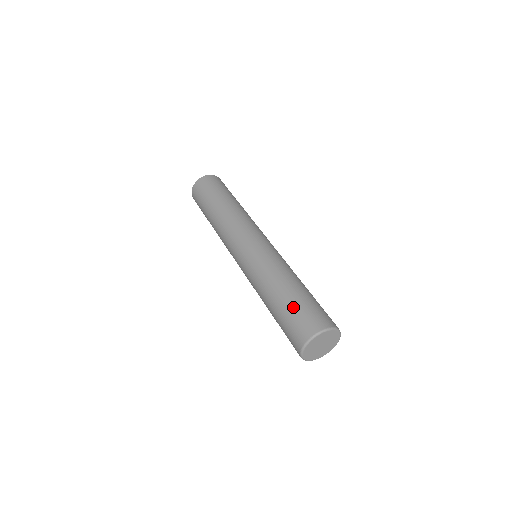
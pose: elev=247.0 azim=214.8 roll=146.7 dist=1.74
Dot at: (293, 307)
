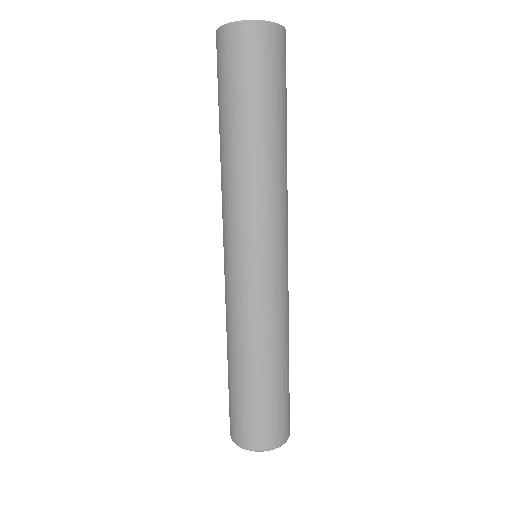
Dot at: (272, 401)
